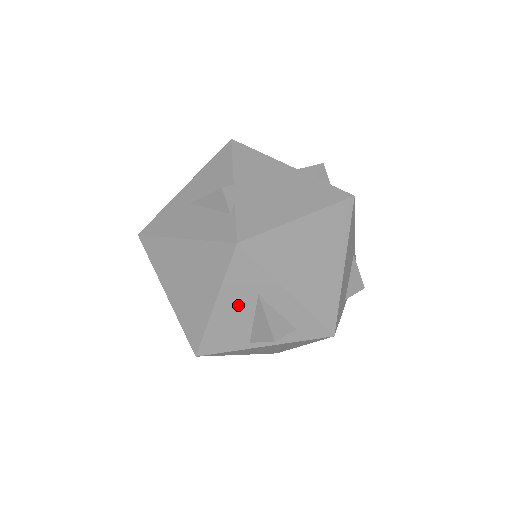
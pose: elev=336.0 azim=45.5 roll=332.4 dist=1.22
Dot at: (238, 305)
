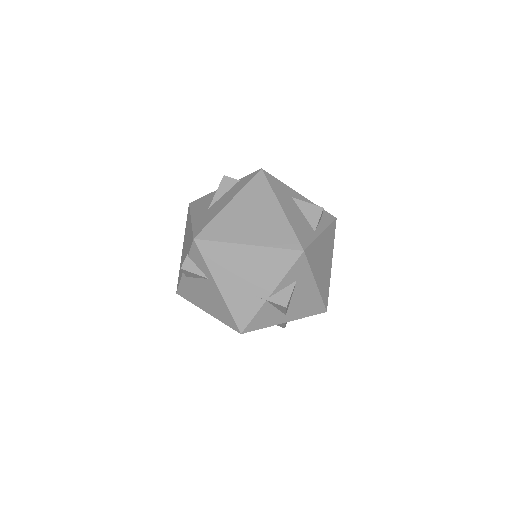
Dot at: (290, 206)
